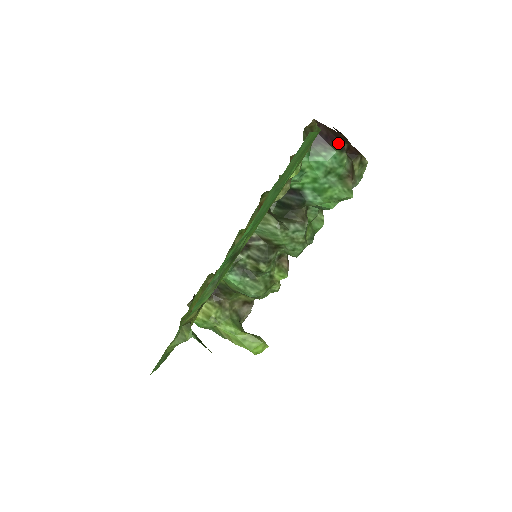
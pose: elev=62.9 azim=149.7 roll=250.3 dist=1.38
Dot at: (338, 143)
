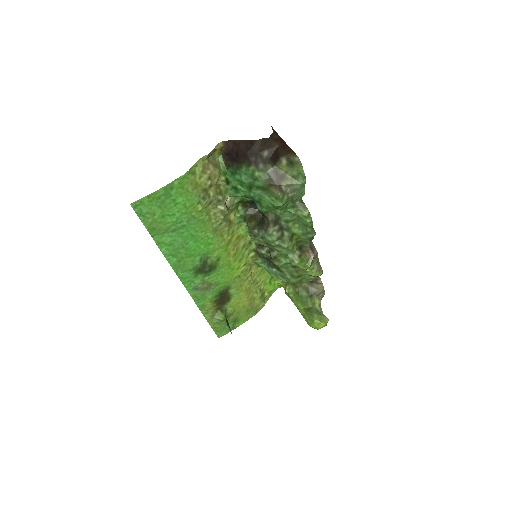
Dot at: (246, 157)
